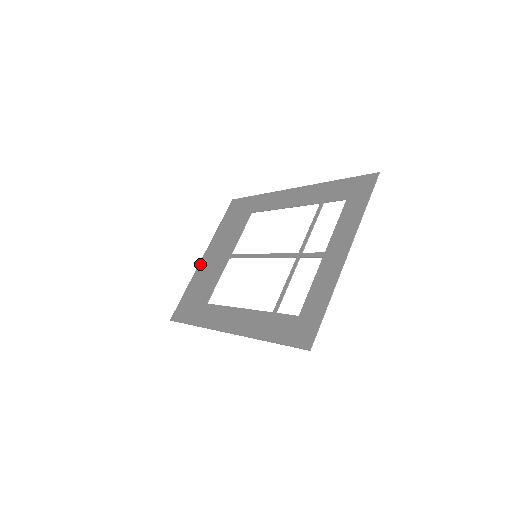
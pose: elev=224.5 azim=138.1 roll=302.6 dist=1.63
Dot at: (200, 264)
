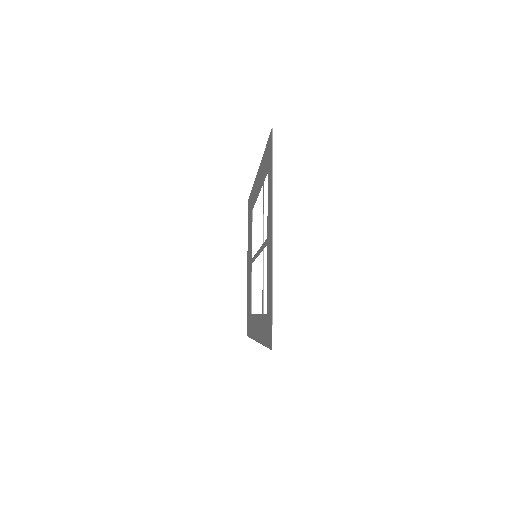
Dot at: (247, 275)
